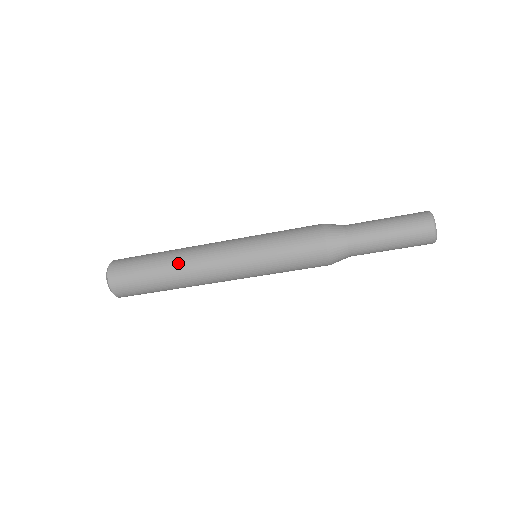
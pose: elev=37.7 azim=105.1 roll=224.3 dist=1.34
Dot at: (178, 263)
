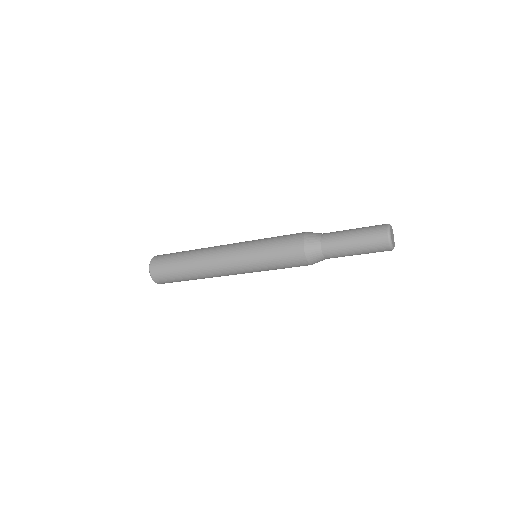
Dot at: (198, 267)
